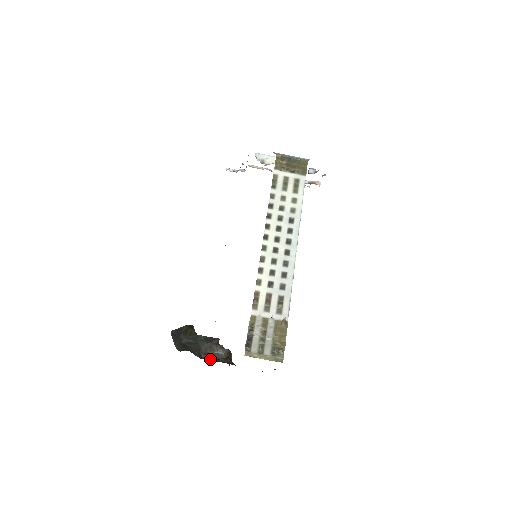
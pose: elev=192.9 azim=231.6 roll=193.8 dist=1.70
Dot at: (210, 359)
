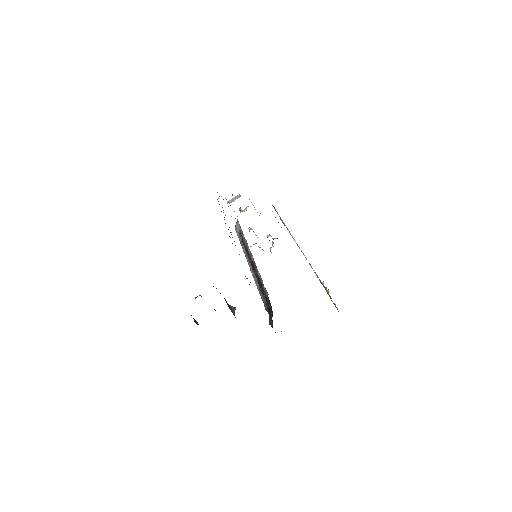
Dot at: occluded
